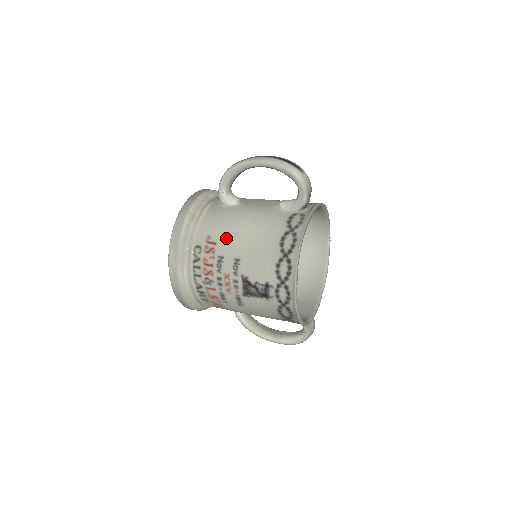
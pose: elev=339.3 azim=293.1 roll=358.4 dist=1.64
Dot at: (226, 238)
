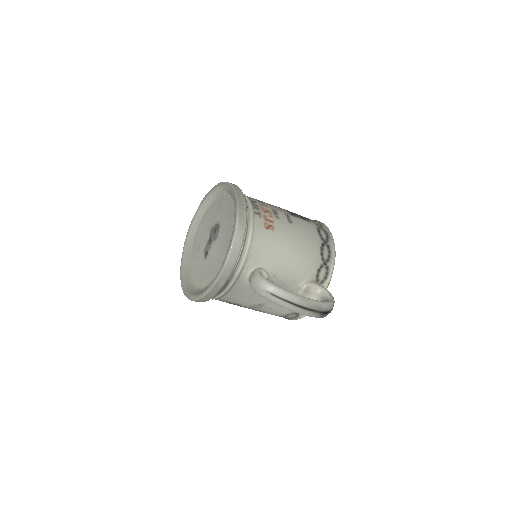
Dot at: occluded
